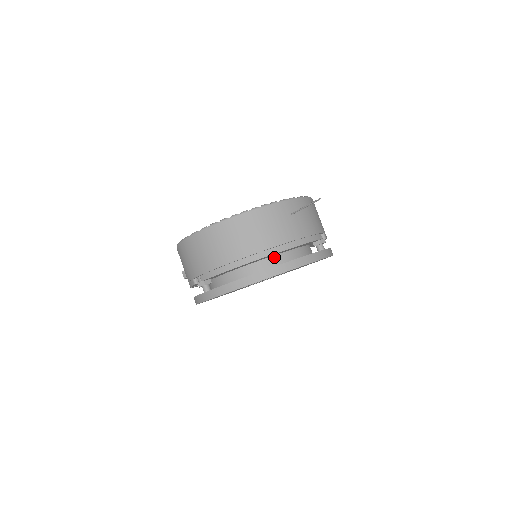
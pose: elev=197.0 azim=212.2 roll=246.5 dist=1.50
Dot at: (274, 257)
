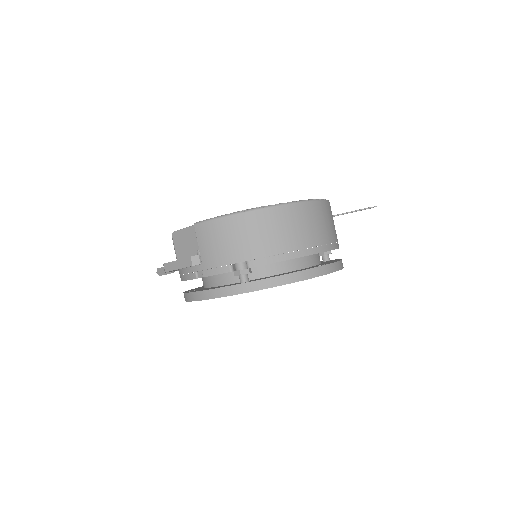
Dot at: (313, 256)
